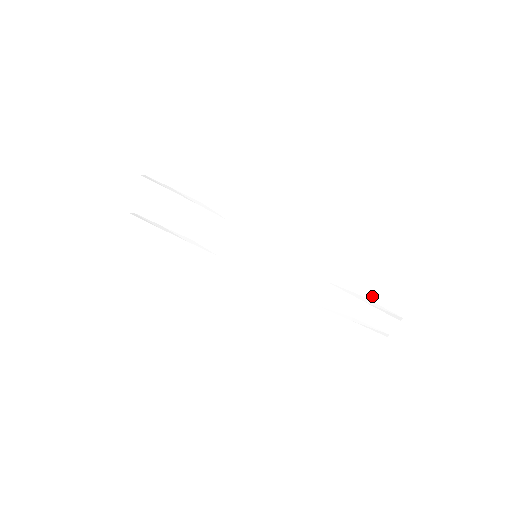
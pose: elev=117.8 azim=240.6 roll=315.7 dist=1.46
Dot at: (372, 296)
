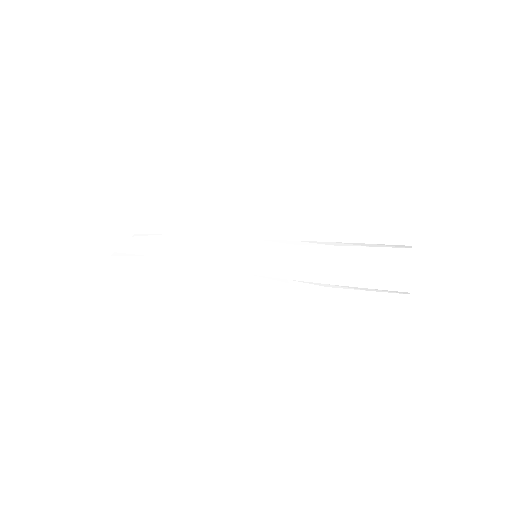
Dot at: (377, 239)
